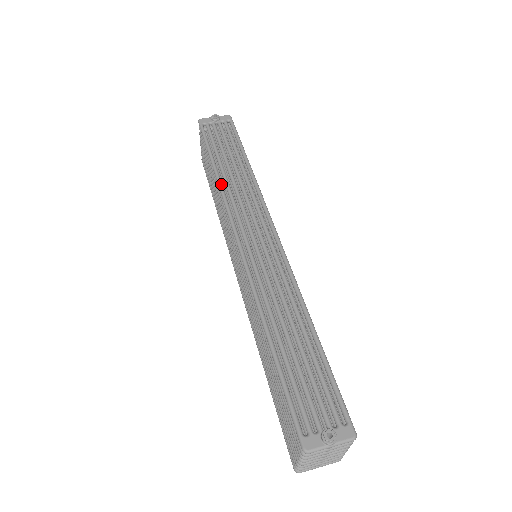
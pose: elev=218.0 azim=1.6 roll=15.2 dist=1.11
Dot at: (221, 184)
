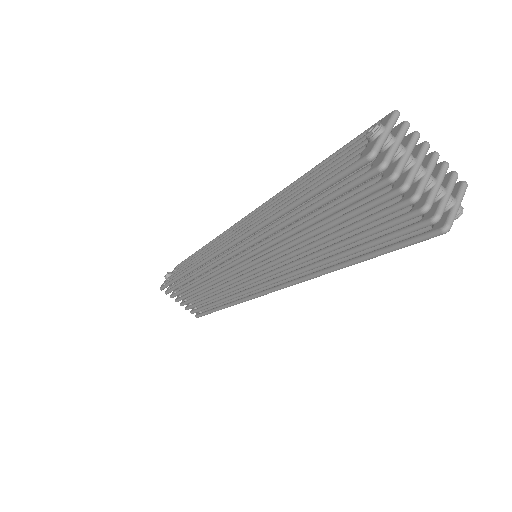
Dot at: (191, 268)
